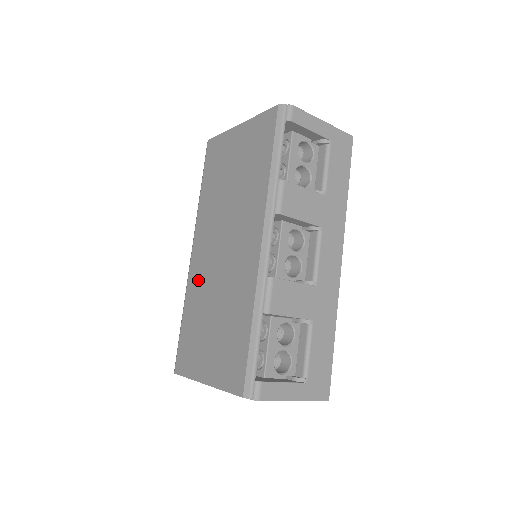
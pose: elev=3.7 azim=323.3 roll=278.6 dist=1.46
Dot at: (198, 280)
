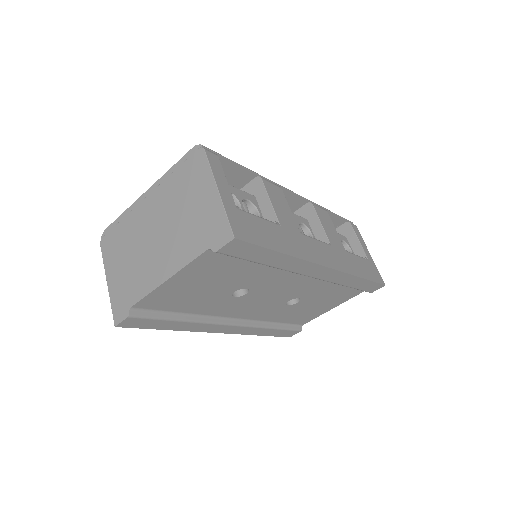
Dot at: occluded
